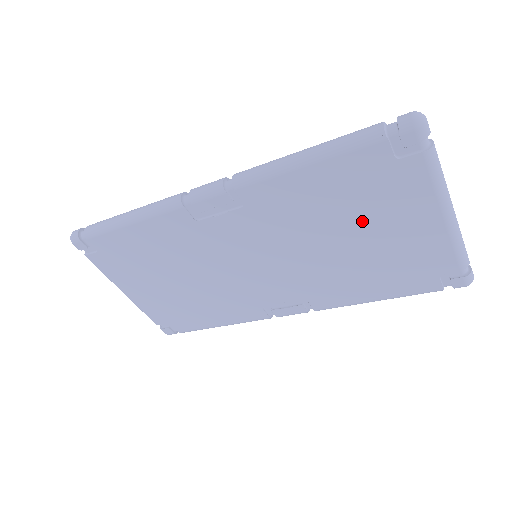
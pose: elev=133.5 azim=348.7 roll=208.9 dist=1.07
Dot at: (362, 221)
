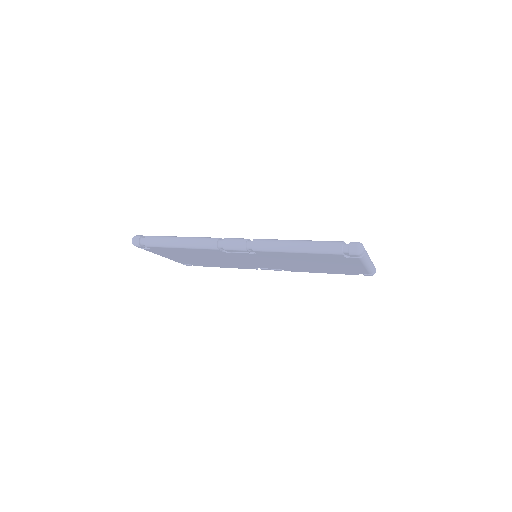
Dot at: (322, 263)
